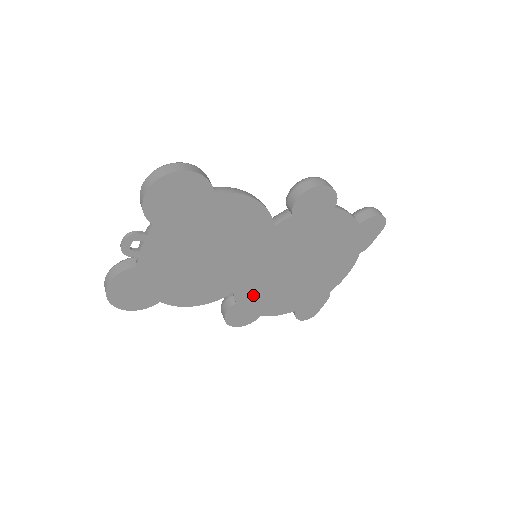
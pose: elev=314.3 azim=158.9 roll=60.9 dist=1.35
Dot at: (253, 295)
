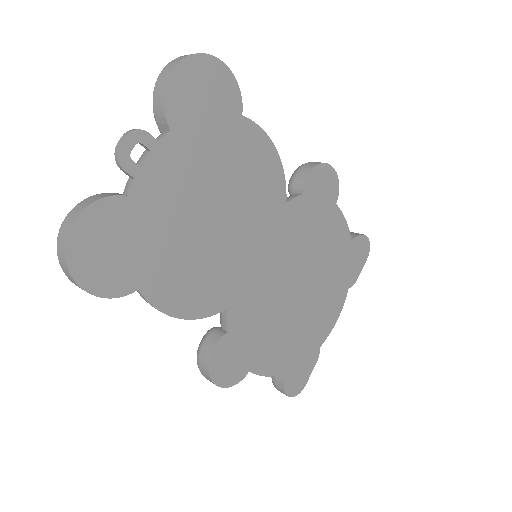
Dot at: (248, 322)
